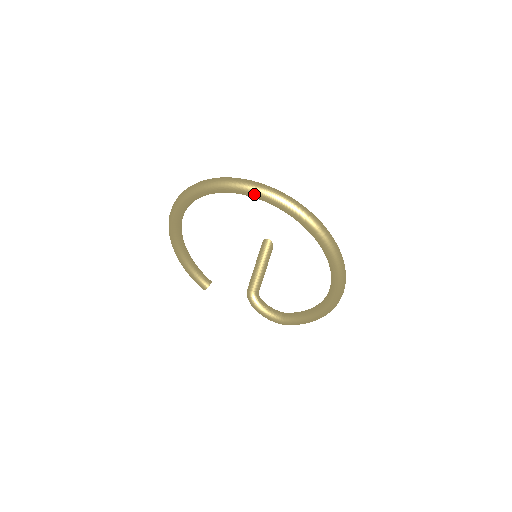
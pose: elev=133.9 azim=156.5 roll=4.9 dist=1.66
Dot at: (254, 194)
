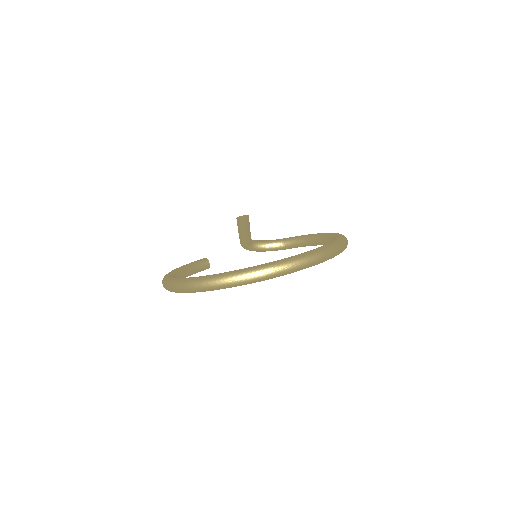
Dot at: occluded
